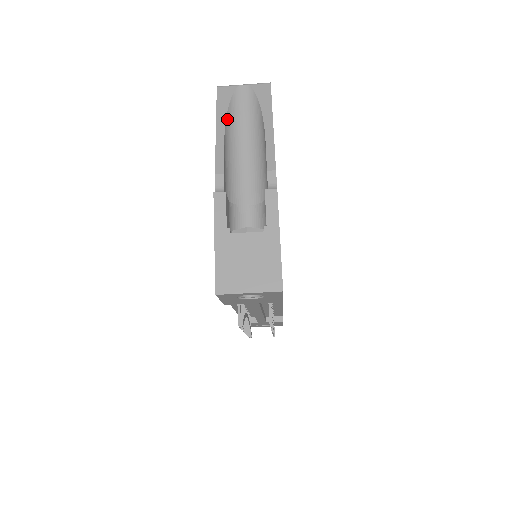
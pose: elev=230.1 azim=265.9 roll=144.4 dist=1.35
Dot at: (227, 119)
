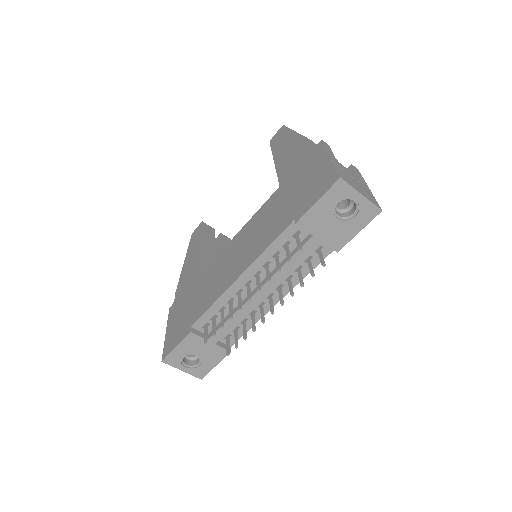
Dot at: occluded
